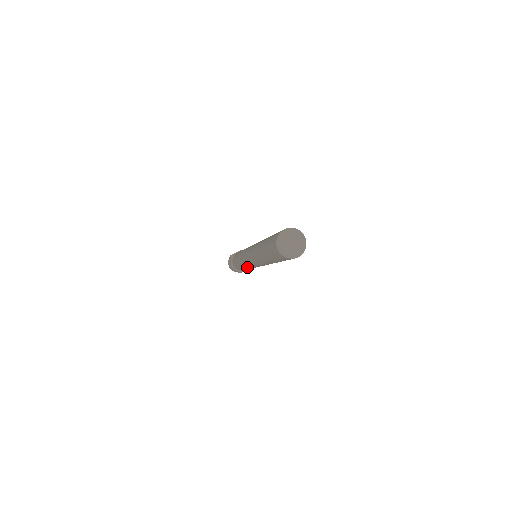
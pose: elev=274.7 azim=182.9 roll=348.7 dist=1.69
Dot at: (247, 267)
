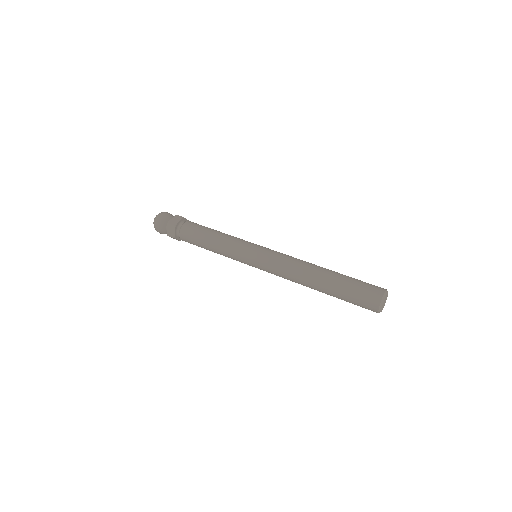
Dot at: (231, 258)
